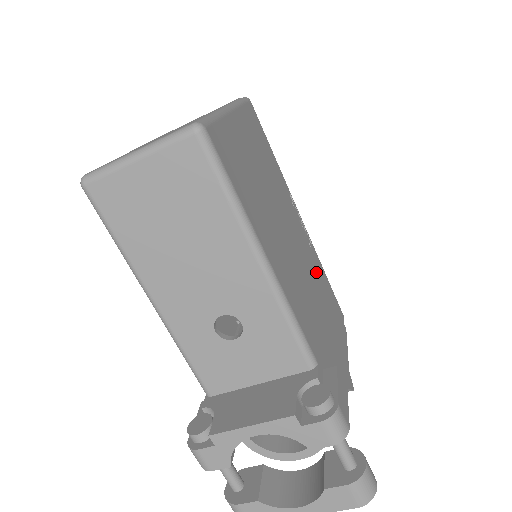
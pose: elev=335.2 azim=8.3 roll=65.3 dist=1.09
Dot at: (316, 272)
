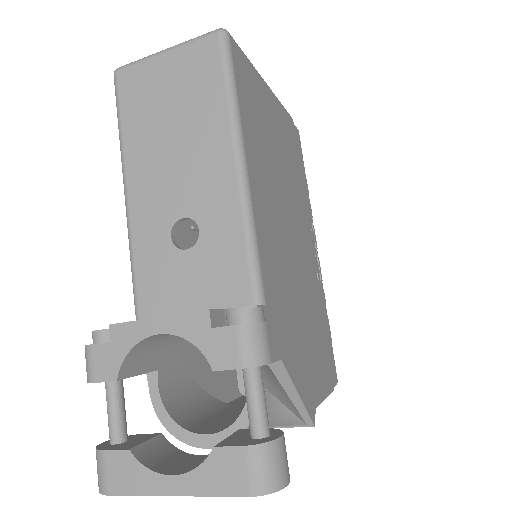
Dot at: (313, 291)
